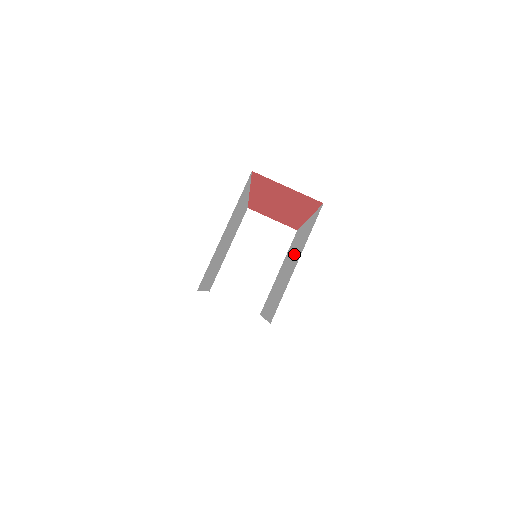
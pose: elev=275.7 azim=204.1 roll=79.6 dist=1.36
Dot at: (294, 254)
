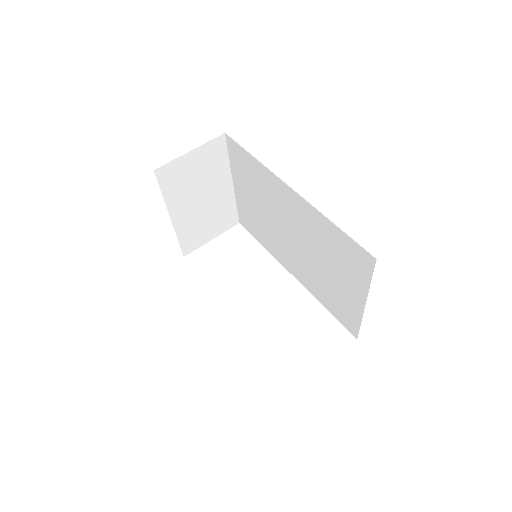
Dot at: (310, 243)
